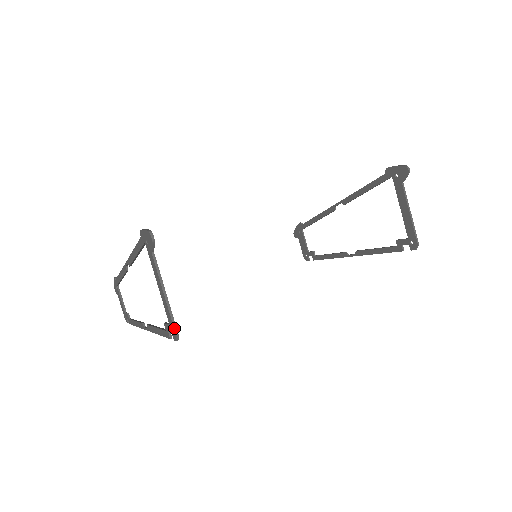
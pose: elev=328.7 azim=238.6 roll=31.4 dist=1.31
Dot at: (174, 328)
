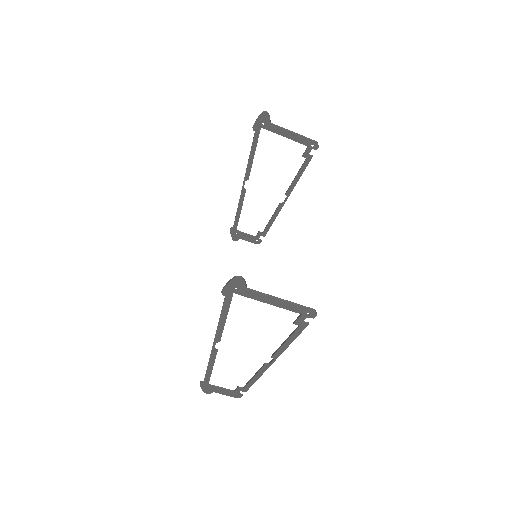
Dot at: (309, 309)
